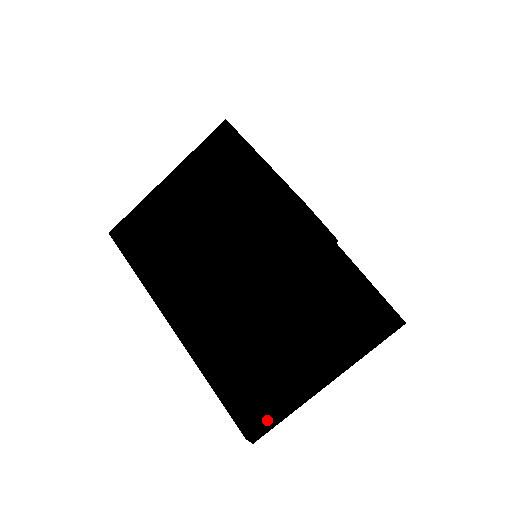
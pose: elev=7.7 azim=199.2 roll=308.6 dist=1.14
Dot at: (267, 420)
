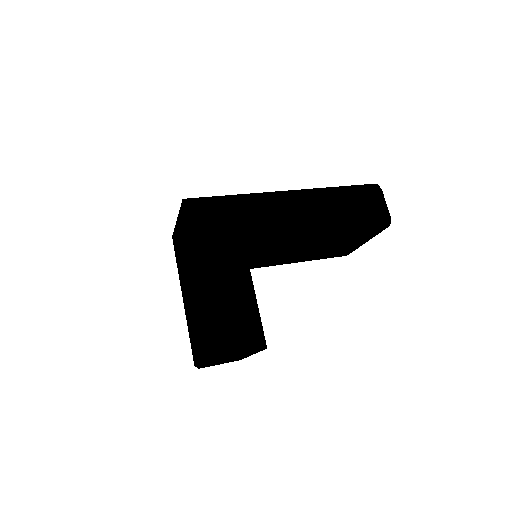
Dot at: (196, 363)
